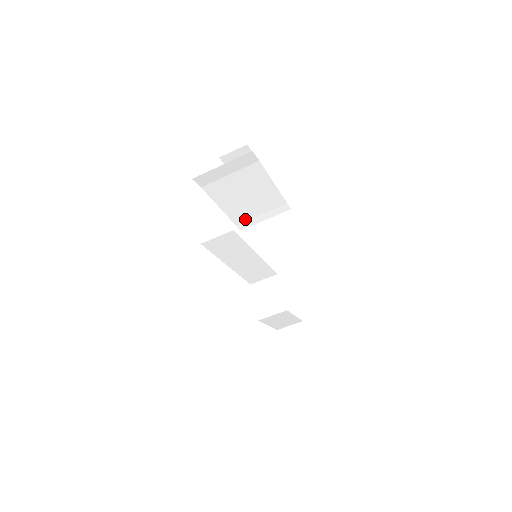
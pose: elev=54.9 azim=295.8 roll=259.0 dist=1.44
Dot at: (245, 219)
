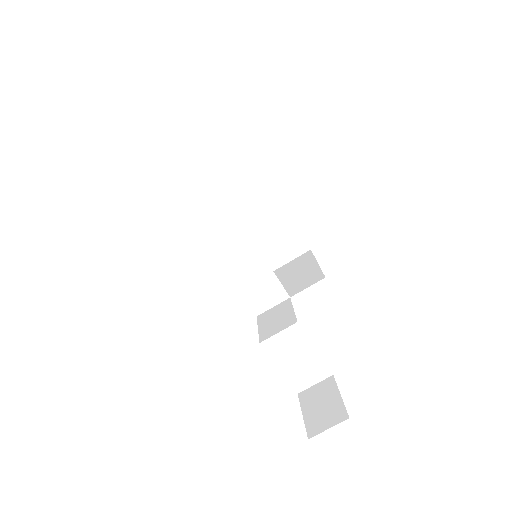
Dot at: occluded
